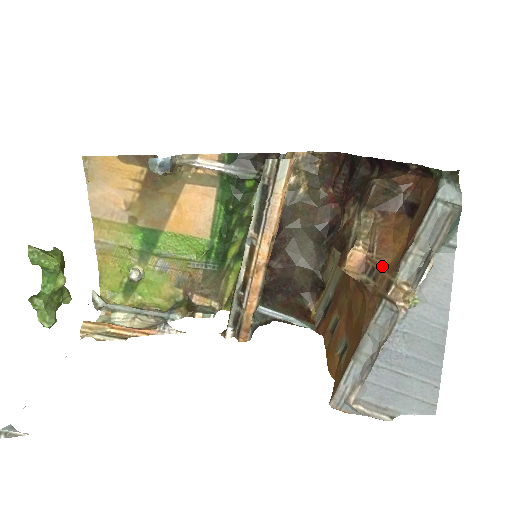
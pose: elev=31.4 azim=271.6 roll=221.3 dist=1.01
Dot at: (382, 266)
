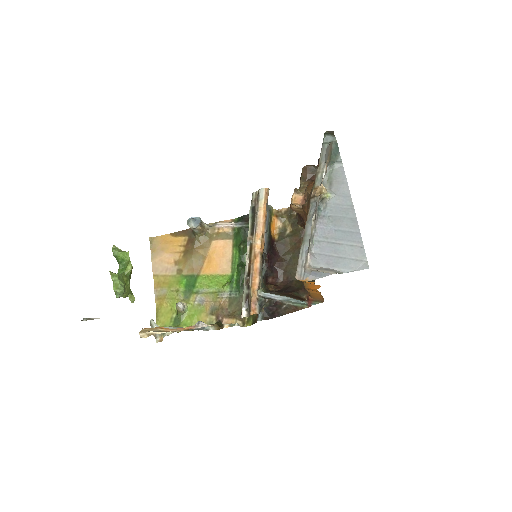
Dot at: (310, 191)
